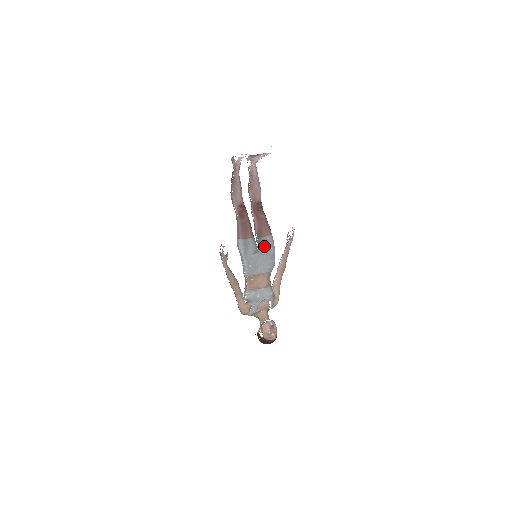
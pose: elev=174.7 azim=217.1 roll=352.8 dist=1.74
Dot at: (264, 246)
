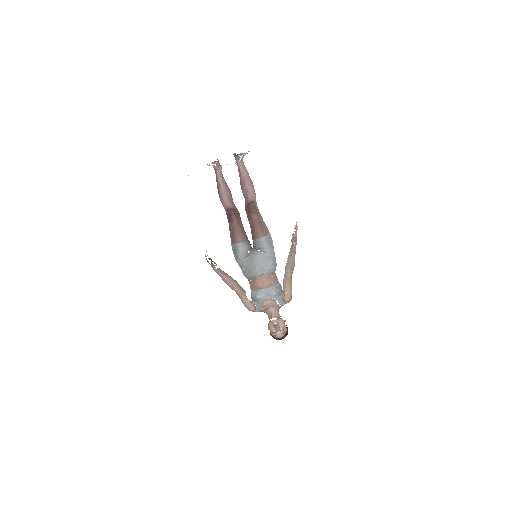
Dot at: (257, 248)
